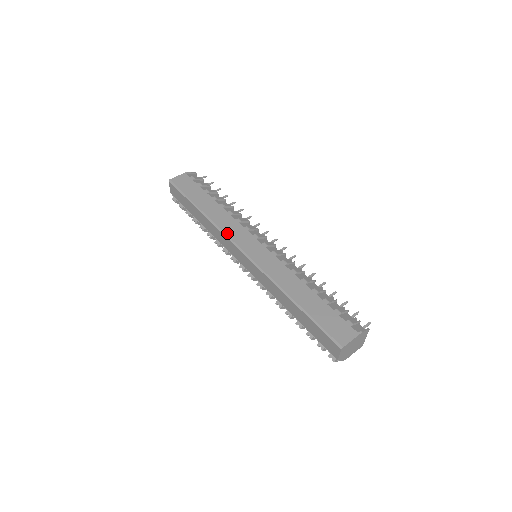
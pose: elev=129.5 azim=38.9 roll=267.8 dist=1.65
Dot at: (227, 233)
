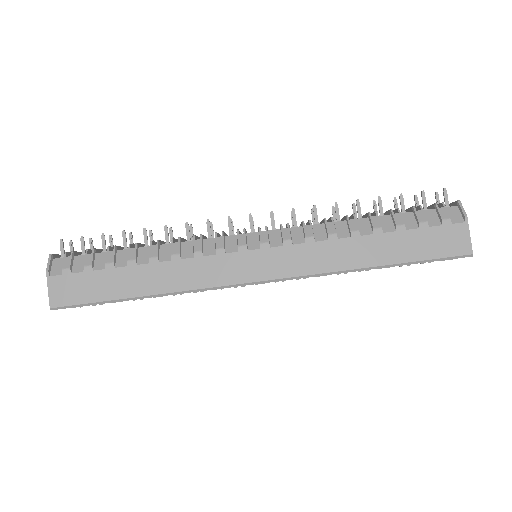
Dot at: (214, 285)
